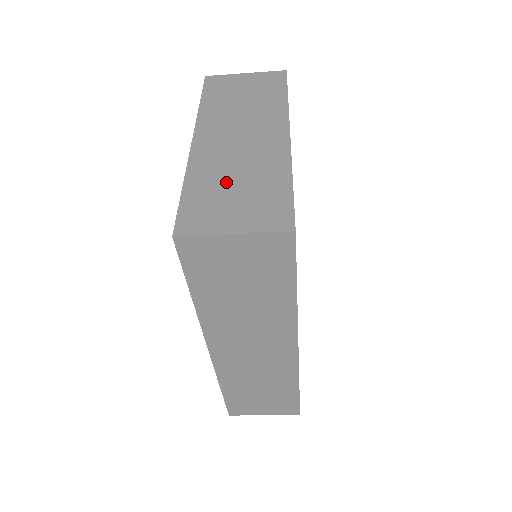
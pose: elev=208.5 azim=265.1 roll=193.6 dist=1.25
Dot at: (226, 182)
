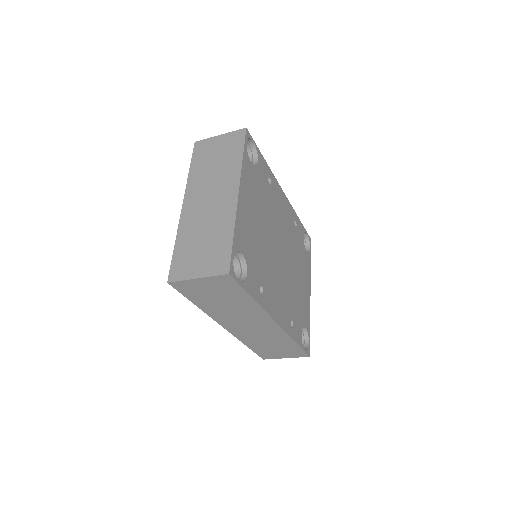
Dot at: (197, 239)
